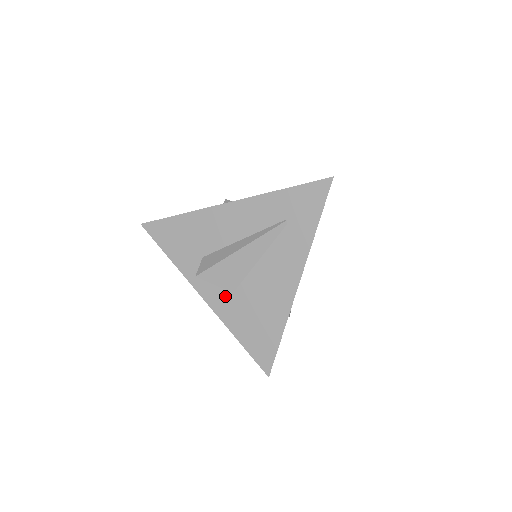
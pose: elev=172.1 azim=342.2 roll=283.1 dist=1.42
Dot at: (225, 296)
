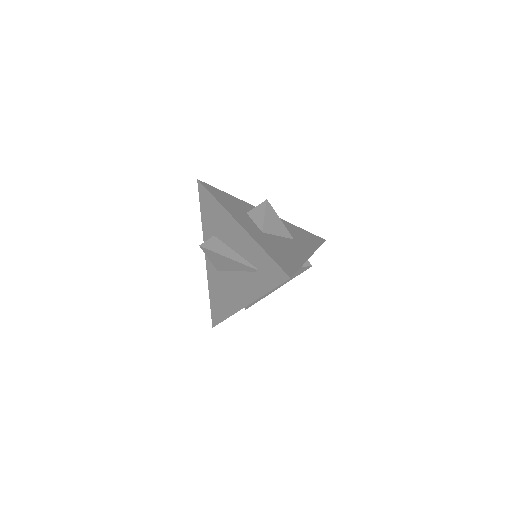
Dot at: (214, 268)
